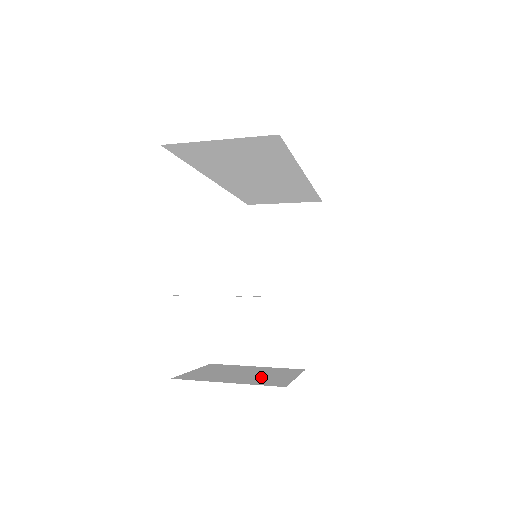
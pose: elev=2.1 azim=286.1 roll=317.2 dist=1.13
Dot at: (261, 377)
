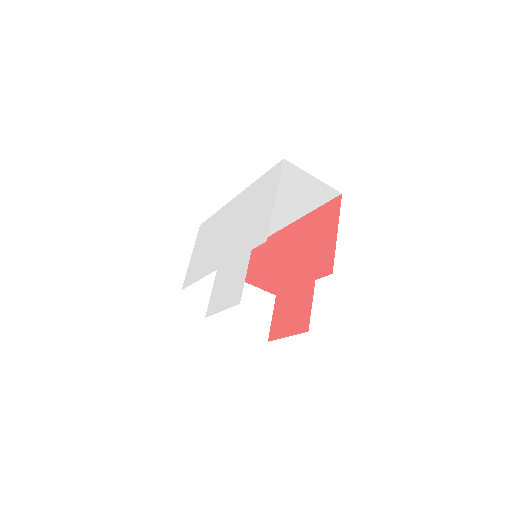
Dot at: occluded
